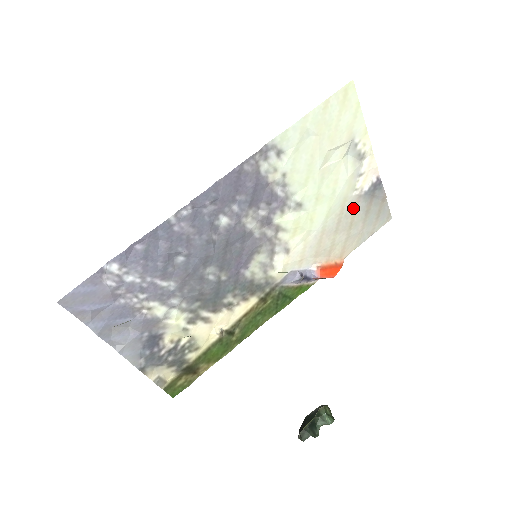
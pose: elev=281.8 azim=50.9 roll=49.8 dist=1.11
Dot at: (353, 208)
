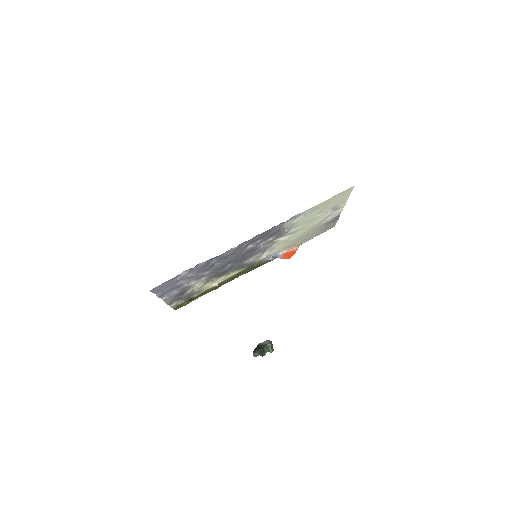
Dot at: (318, 228)
